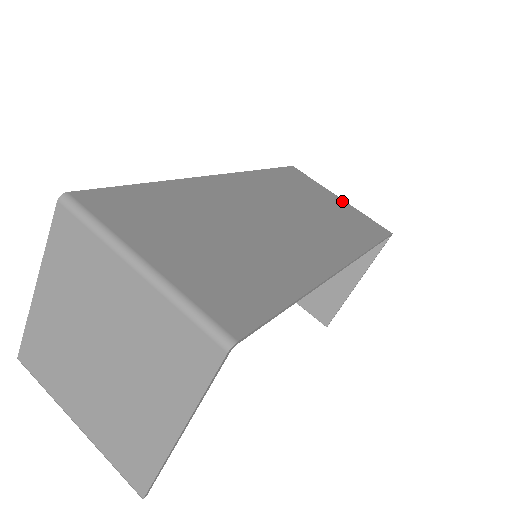
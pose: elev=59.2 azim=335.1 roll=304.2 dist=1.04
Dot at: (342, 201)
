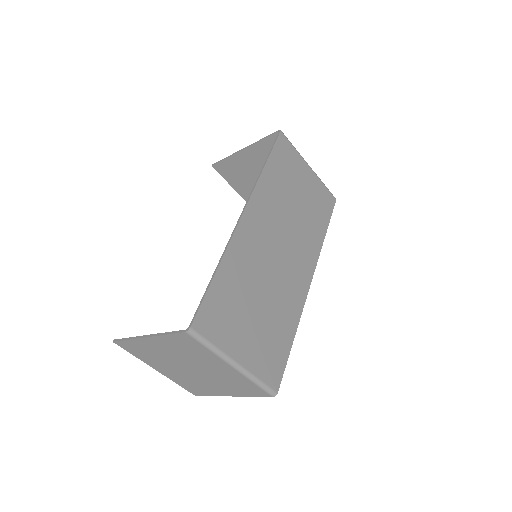
Dot at: (311, 172)
